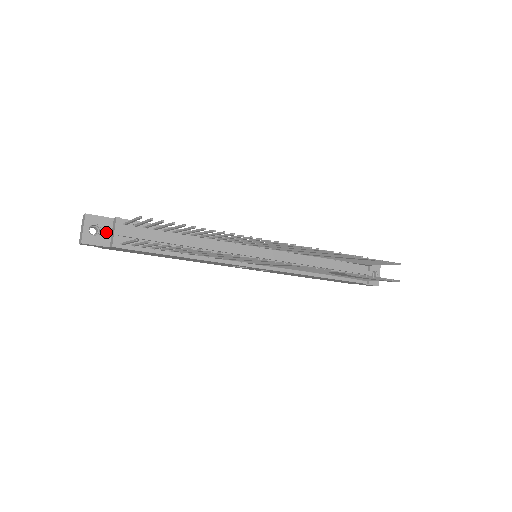
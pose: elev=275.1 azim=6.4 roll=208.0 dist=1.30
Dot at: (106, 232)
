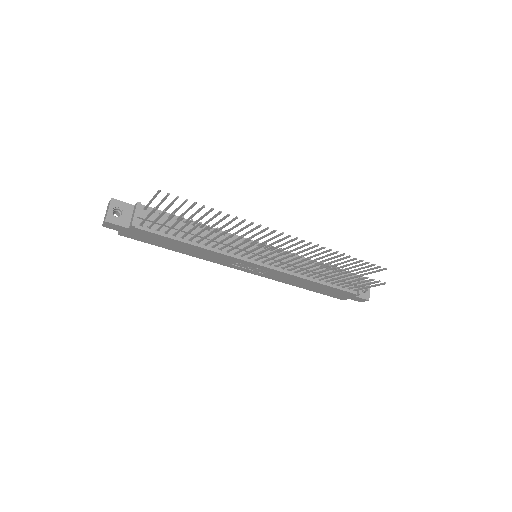
Dot at: (127, 215)
